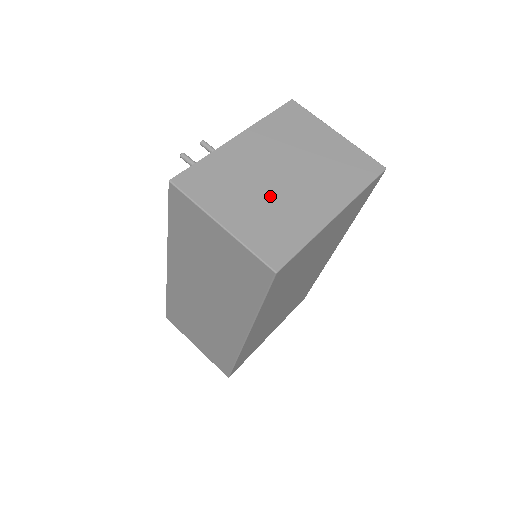
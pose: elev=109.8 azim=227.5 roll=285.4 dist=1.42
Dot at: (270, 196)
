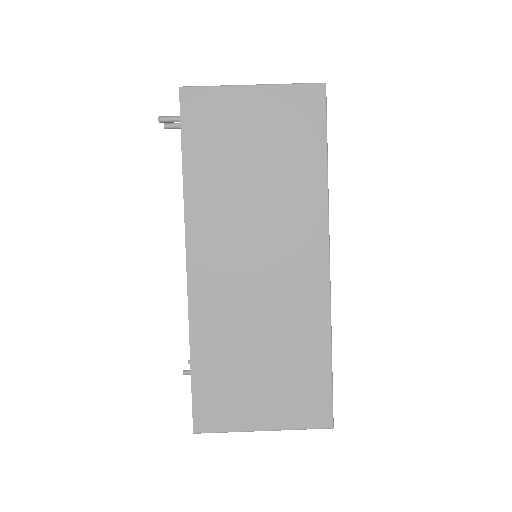
Dot at: occluded
